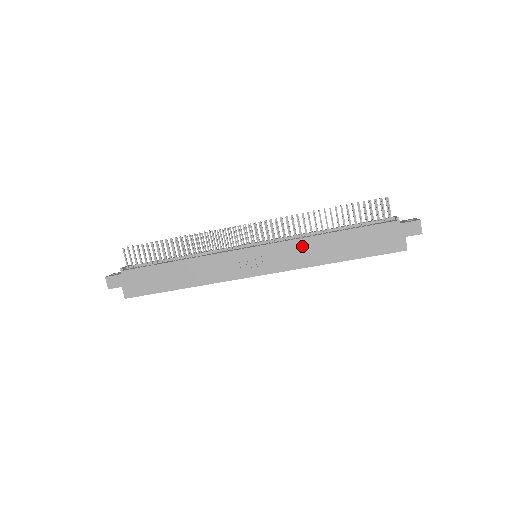
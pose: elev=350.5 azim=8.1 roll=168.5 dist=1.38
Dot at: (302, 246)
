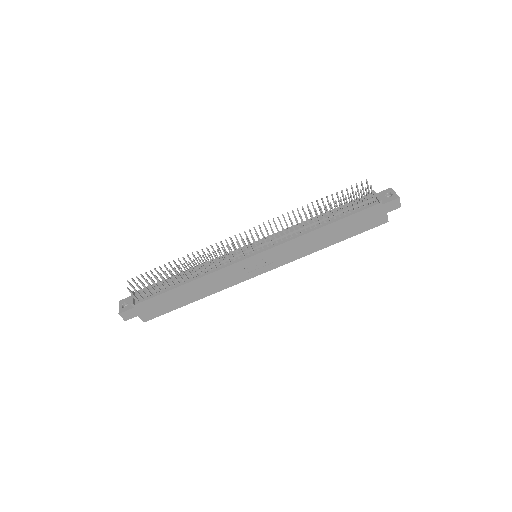
Dot at: (299, 243)
